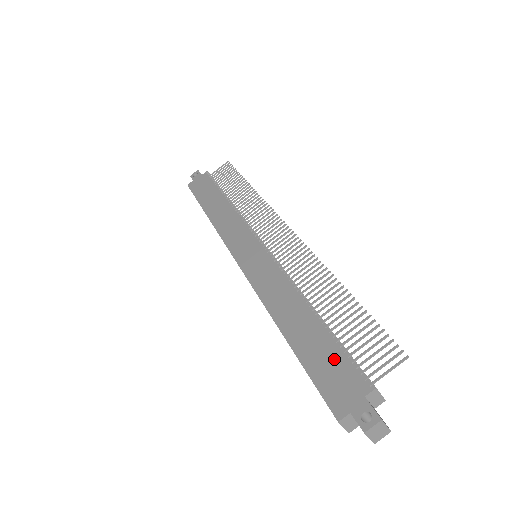
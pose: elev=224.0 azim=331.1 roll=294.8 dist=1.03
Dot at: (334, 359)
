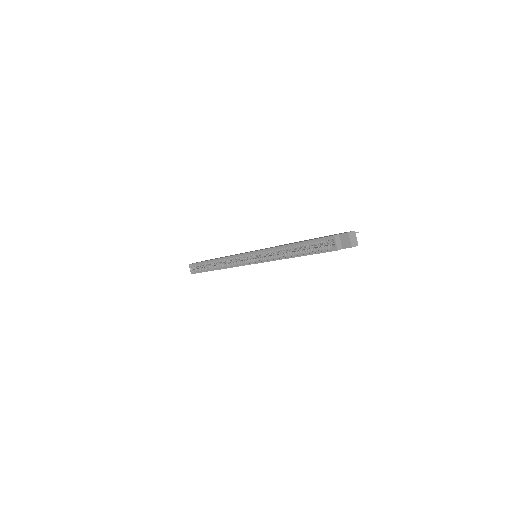
Dot at: occluded
